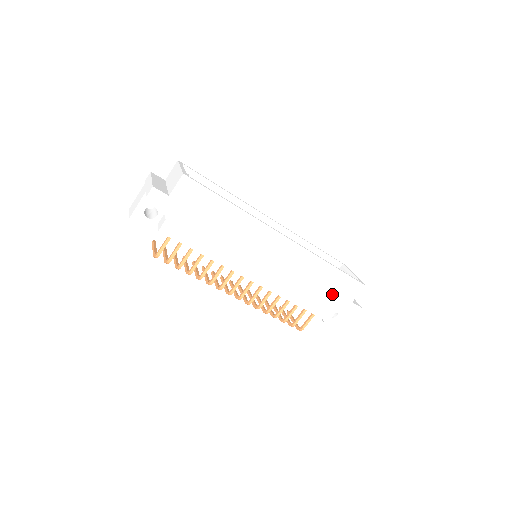
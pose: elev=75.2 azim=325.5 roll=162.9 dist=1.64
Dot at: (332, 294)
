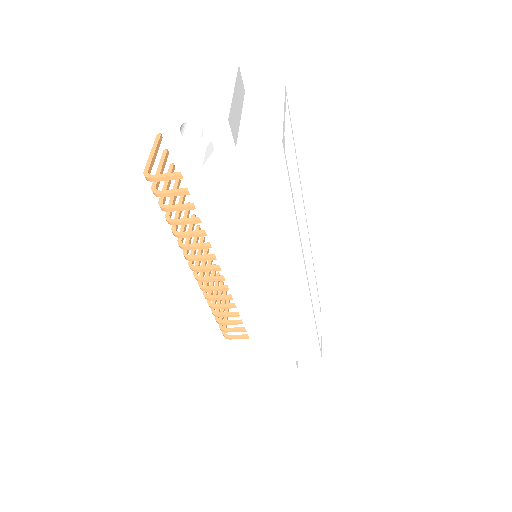
Dot at: (287, 346)
